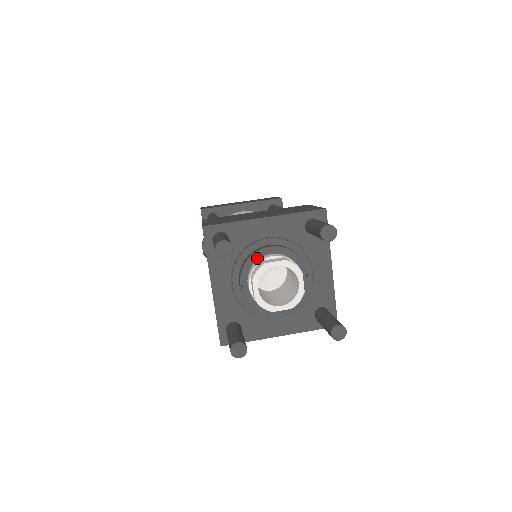
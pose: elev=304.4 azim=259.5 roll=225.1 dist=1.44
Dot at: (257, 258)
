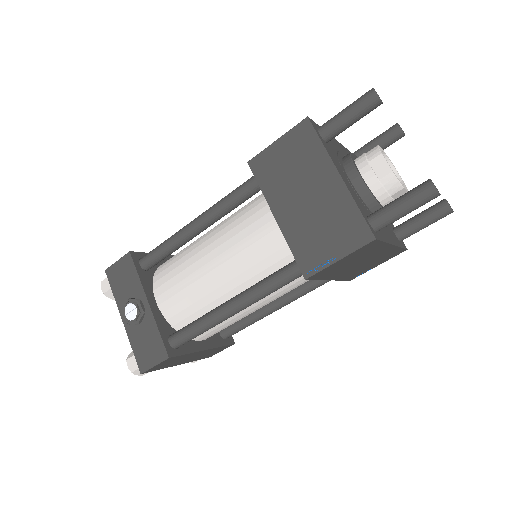
Dot at: (353, 158)
